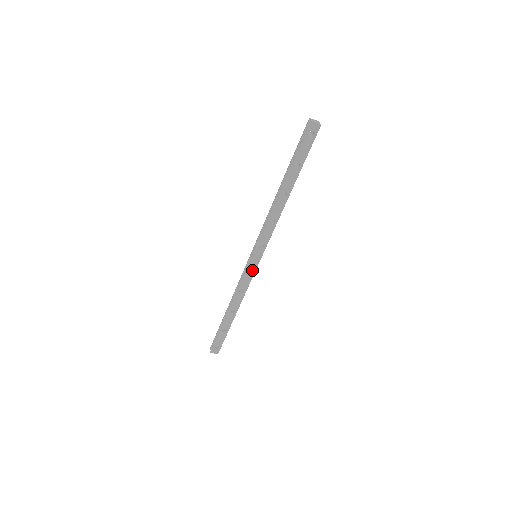
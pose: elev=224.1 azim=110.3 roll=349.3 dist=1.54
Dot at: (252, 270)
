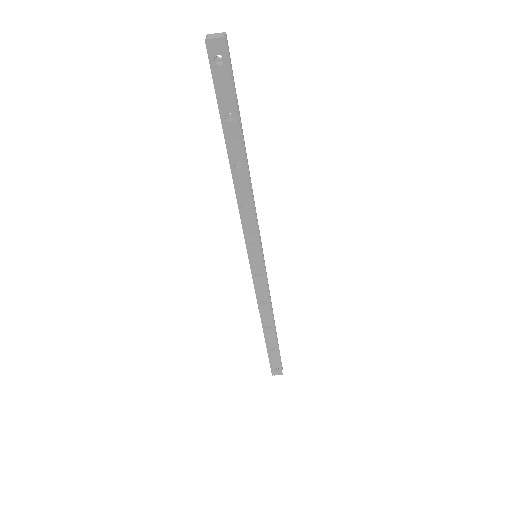
Dot at: (261, 275)
